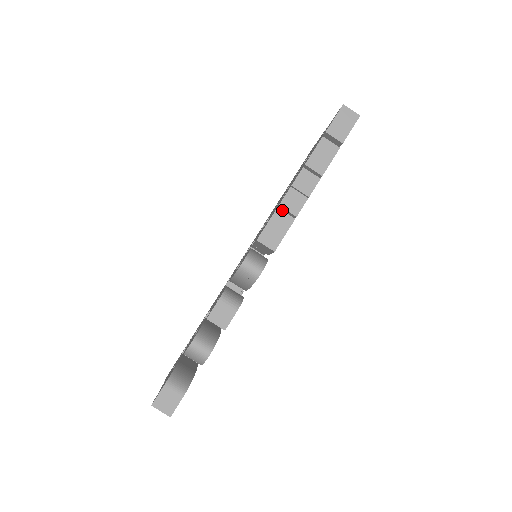
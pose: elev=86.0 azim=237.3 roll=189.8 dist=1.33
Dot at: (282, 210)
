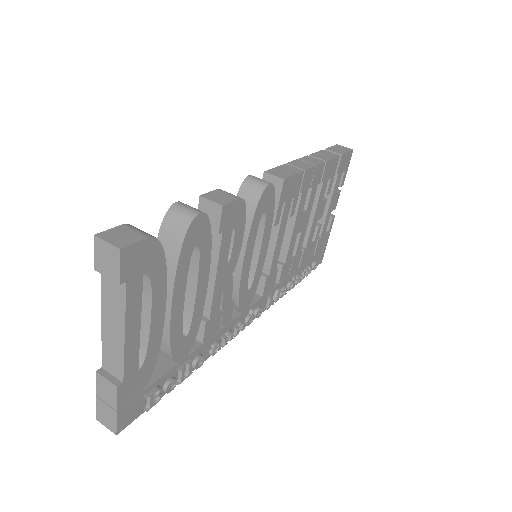
Dot at: (290, 165)
